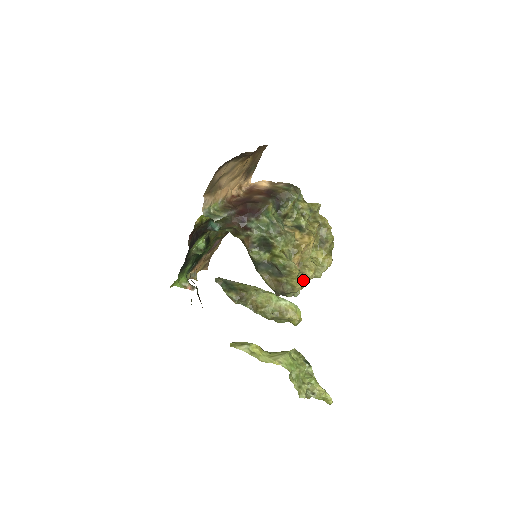
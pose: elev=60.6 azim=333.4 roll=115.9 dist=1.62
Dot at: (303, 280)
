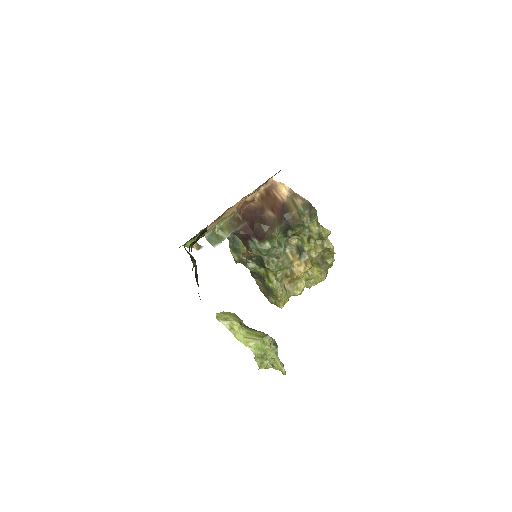
Dot at: (289, 297)
